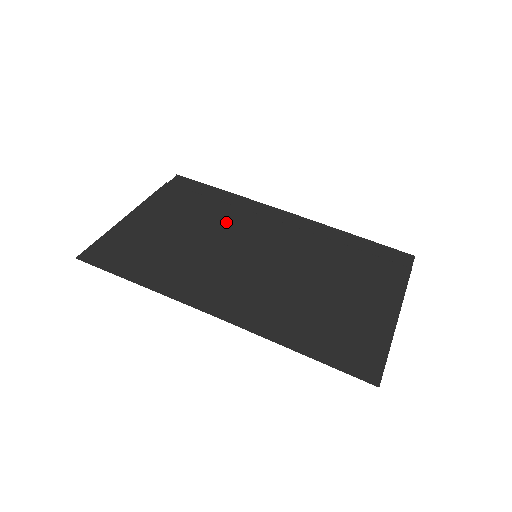
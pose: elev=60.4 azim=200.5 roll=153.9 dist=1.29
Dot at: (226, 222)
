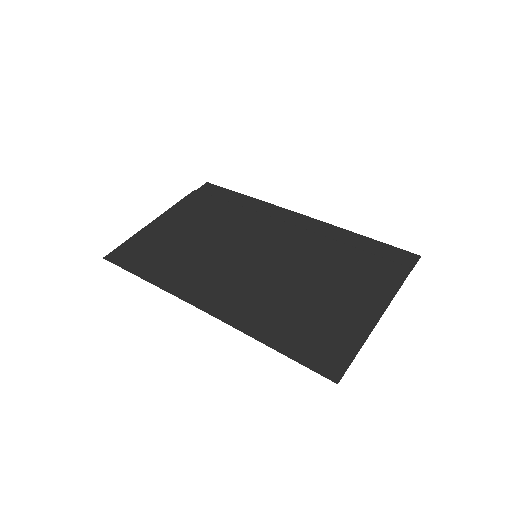
Dot at: (237, 225)
